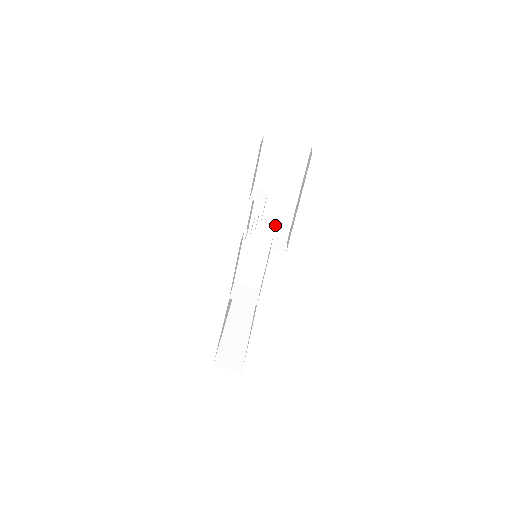
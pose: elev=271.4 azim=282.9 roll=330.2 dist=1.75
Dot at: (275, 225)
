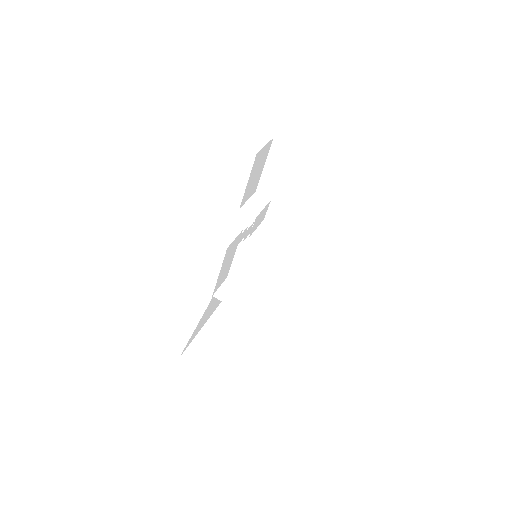
Dot at: (275, 235)
